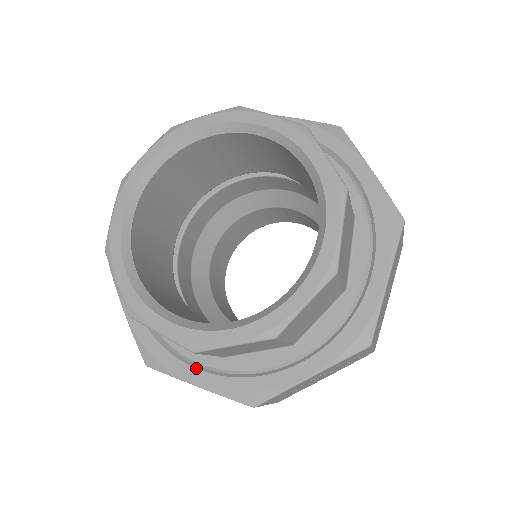
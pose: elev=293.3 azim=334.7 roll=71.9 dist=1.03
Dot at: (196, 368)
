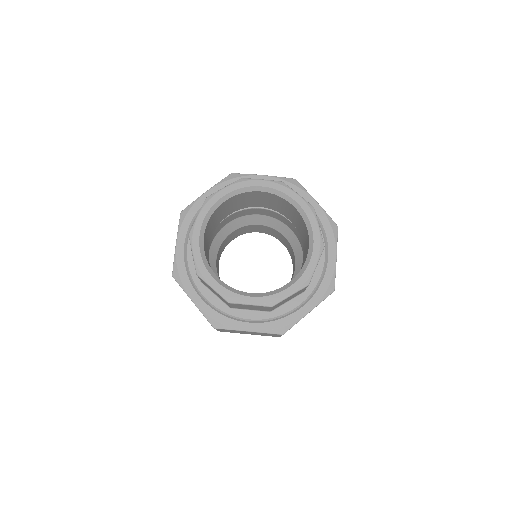
Dot at: (301, 307)
